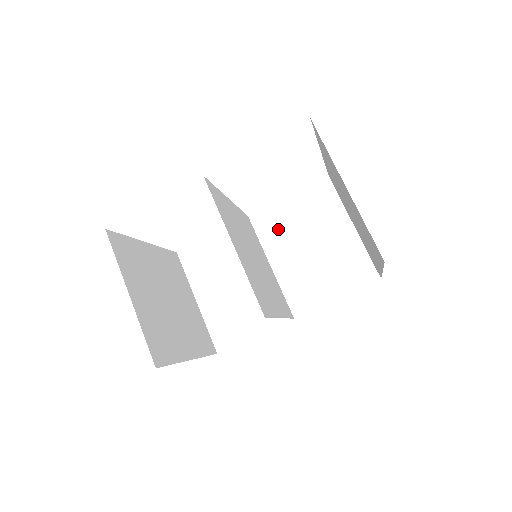
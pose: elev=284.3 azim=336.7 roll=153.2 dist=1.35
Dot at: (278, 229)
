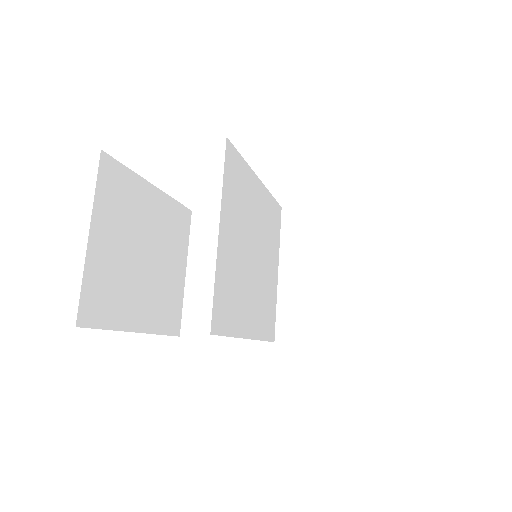
Dot at: (306, 237)
